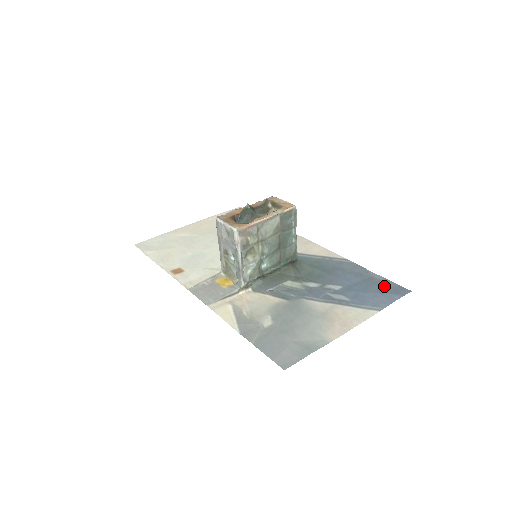
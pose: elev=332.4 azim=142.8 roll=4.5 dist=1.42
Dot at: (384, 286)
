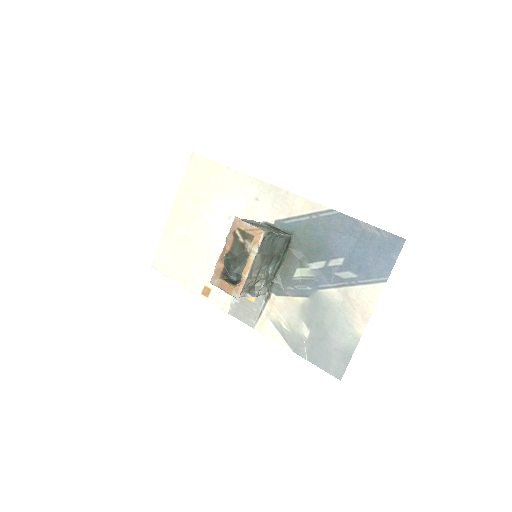
Dot at: (379, 243)
